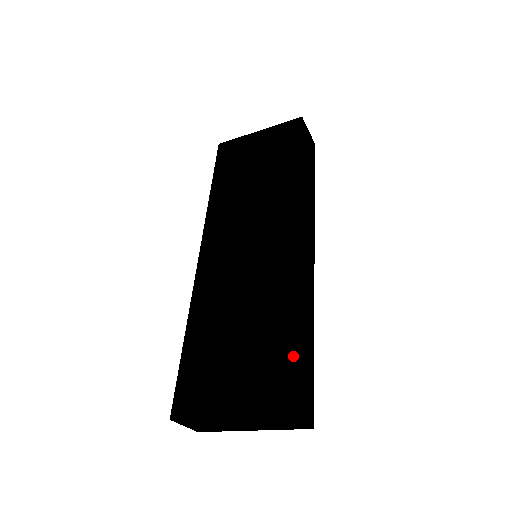
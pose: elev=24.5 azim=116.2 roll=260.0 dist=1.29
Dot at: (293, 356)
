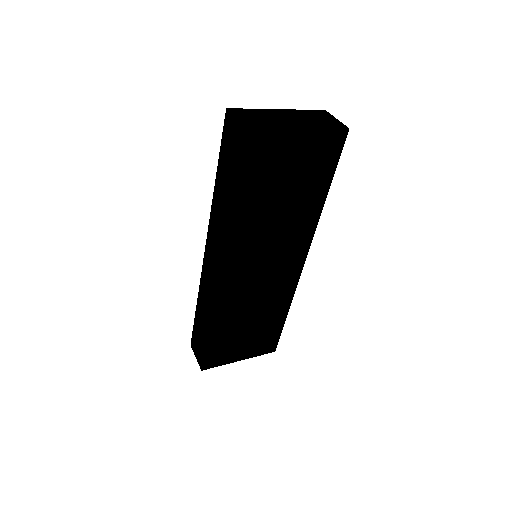
Dot at: occluded
